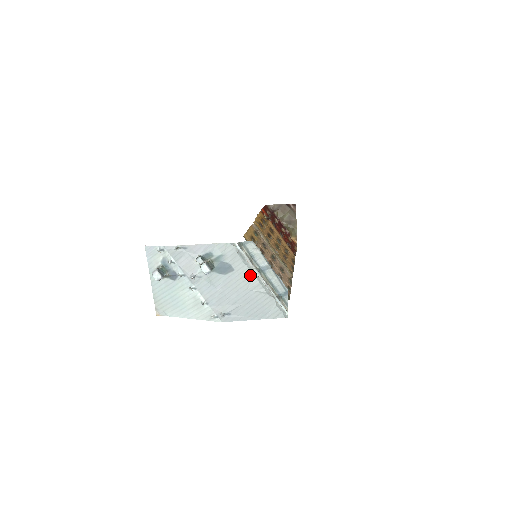
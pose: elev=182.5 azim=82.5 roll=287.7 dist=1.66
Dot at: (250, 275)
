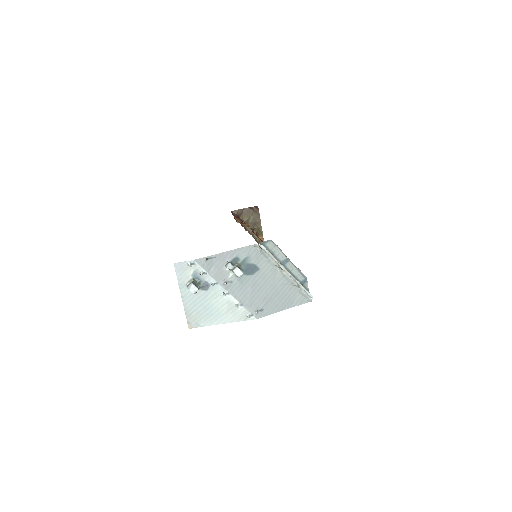
Dot at: (274, 271)
